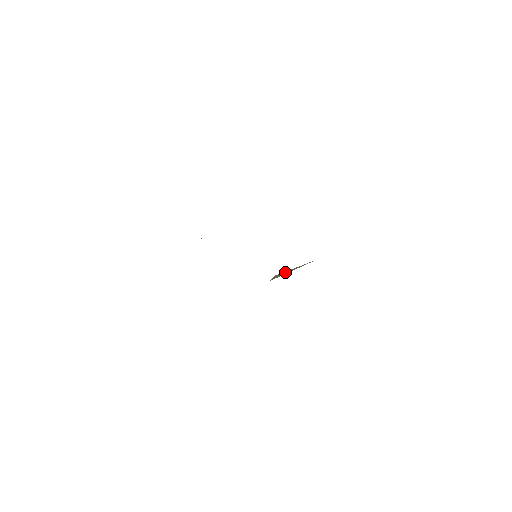
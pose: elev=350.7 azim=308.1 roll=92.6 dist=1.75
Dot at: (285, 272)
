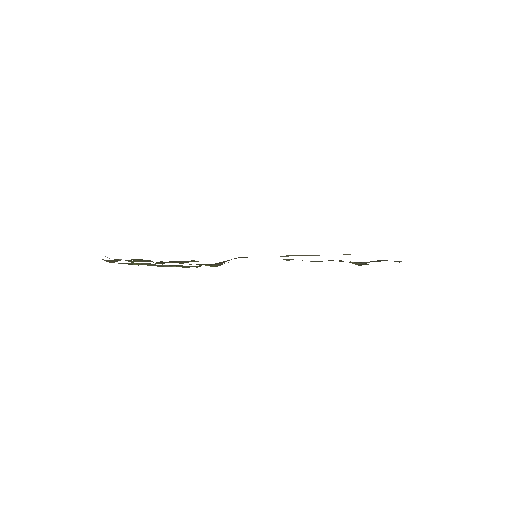
Dot at: occluded
